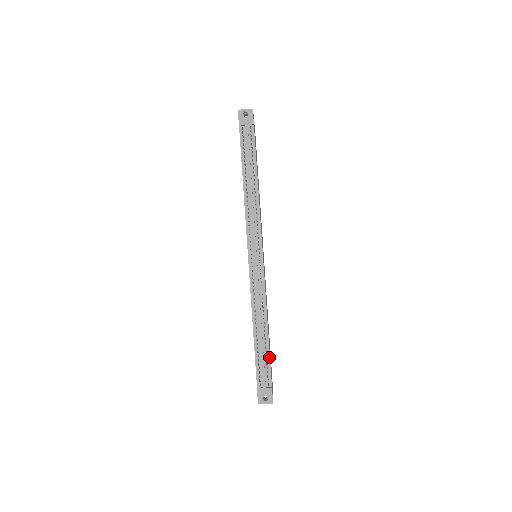
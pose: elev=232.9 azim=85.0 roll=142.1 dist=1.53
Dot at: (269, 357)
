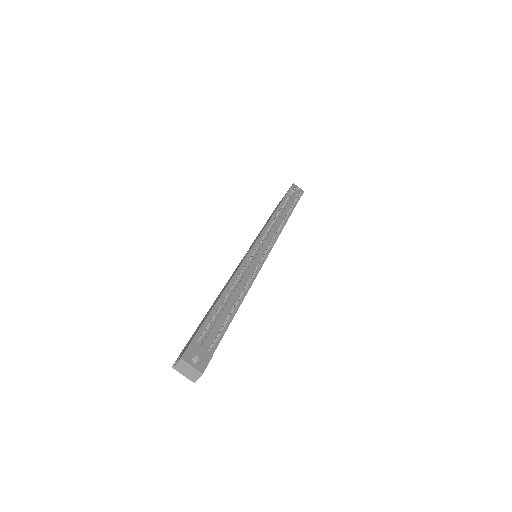
Dot at: (228, 325)
